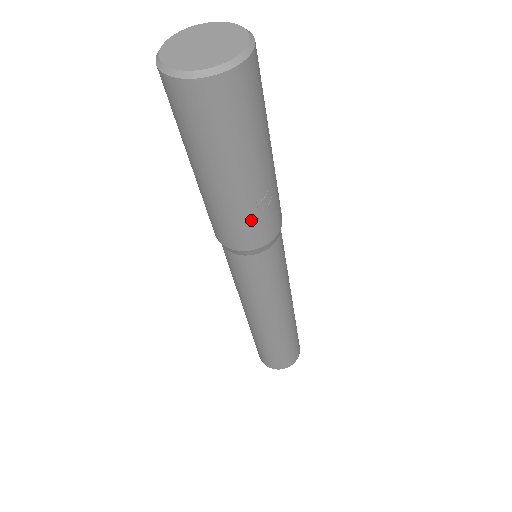
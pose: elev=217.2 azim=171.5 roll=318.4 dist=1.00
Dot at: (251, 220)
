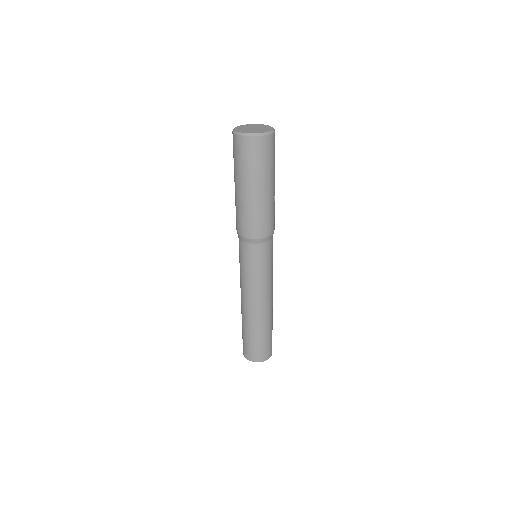
Dot at: (273, 213)
